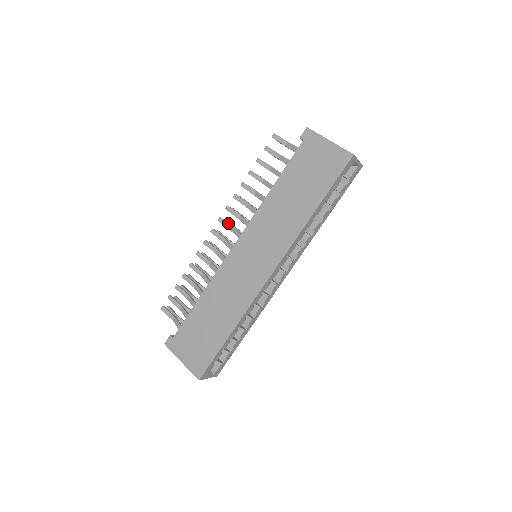
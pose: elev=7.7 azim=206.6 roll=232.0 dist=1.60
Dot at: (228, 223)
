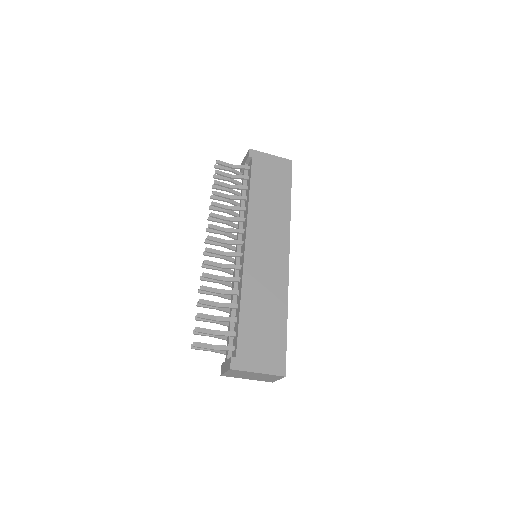
Dot at: (218, 238)
